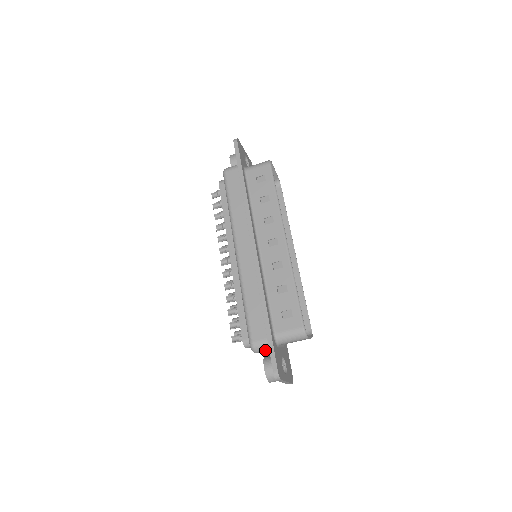
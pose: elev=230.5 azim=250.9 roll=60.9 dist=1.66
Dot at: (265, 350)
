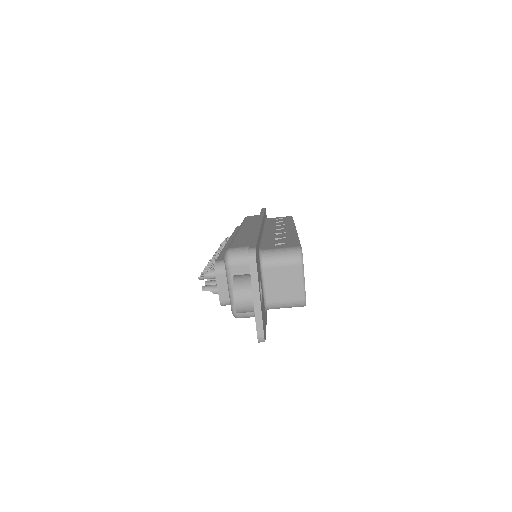
Dot at: (243, 259)
